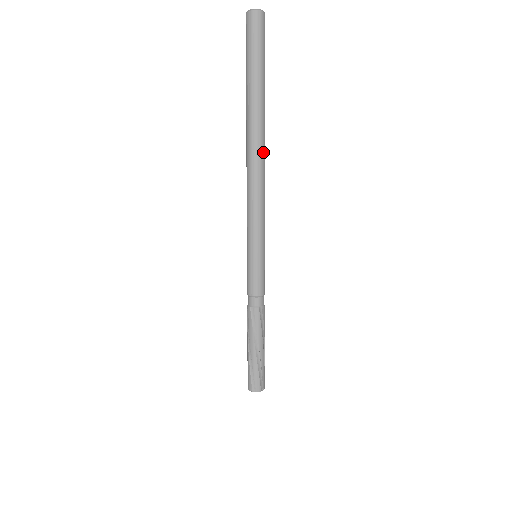
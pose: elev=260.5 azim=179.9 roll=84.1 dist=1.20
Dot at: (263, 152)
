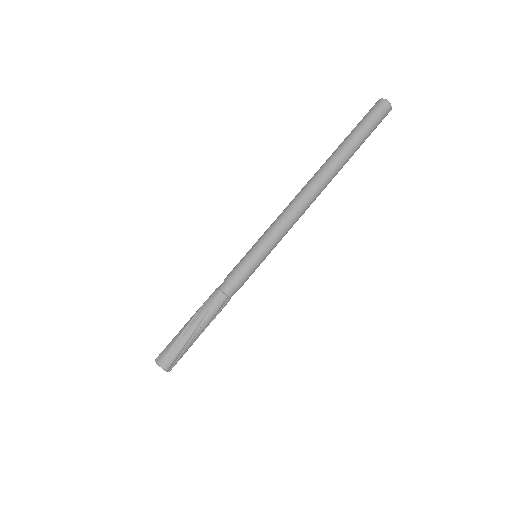
Dot at: (319, 183)
